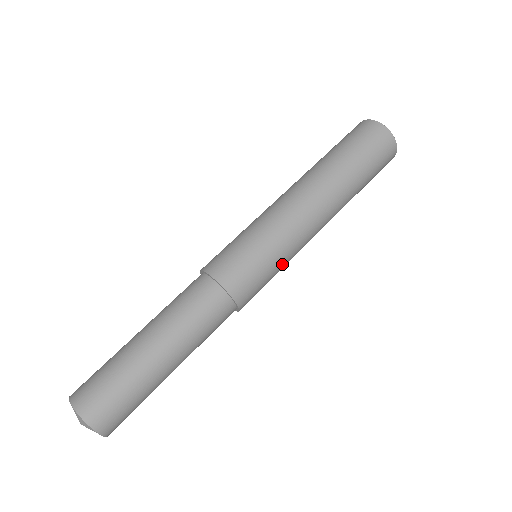
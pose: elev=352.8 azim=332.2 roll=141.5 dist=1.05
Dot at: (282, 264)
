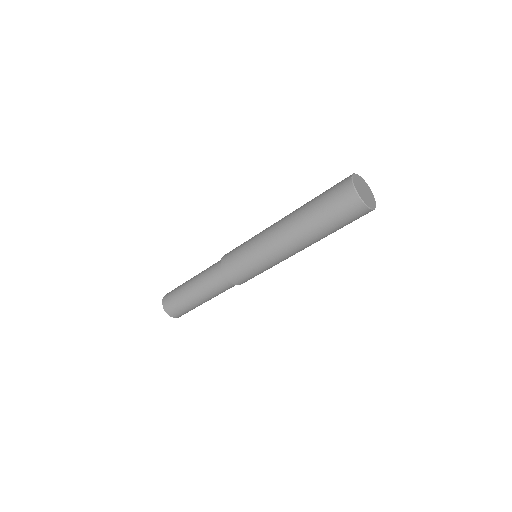
Dot at: (264, 269)
